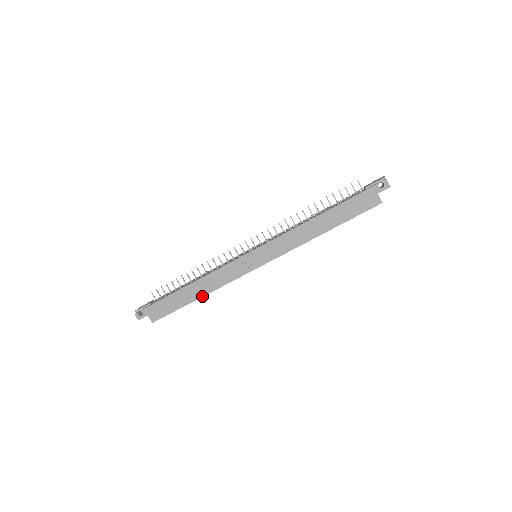
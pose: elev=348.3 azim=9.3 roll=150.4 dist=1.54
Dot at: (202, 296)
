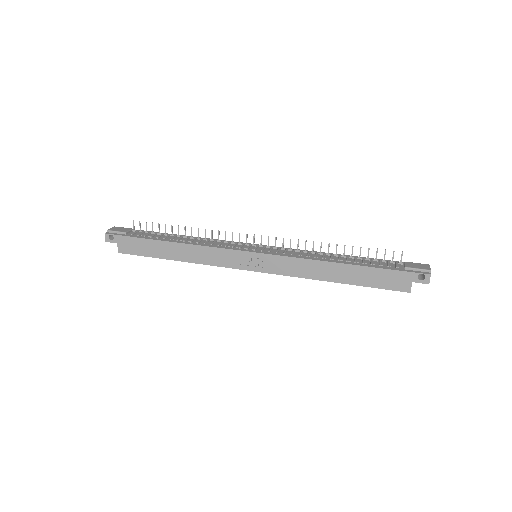
Dot at: (181, 260)
